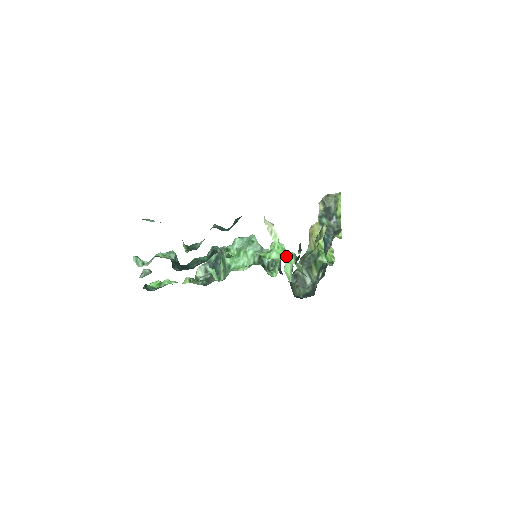
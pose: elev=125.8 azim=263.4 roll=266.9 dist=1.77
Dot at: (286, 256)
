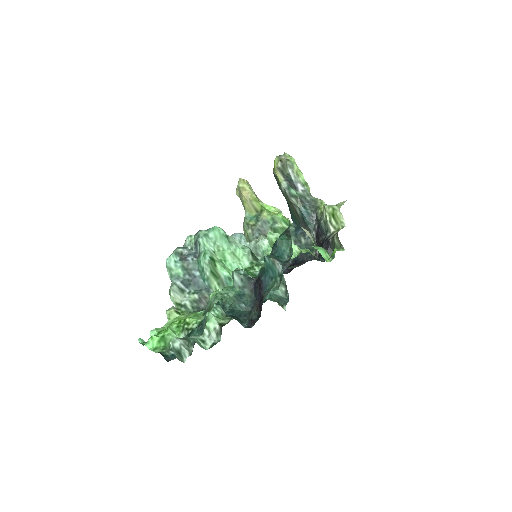
Dot at: (323, 255)
